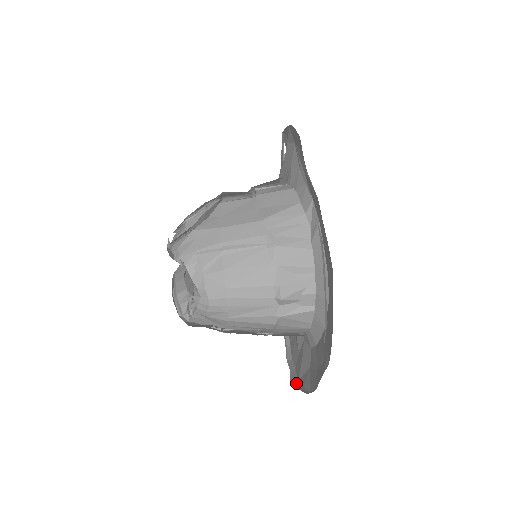
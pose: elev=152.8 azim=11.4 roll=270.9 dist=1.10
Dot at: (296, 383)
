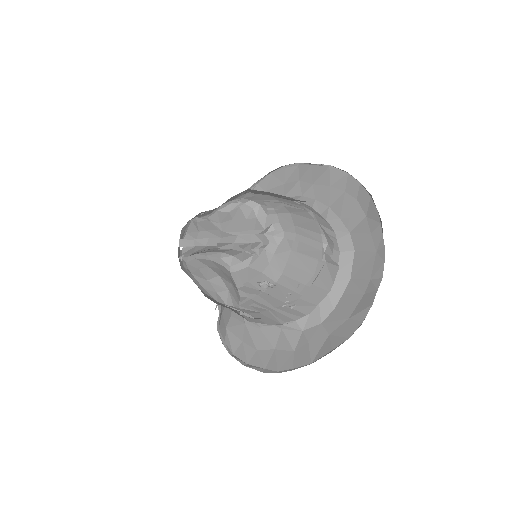
Dot at: (314, 361)
